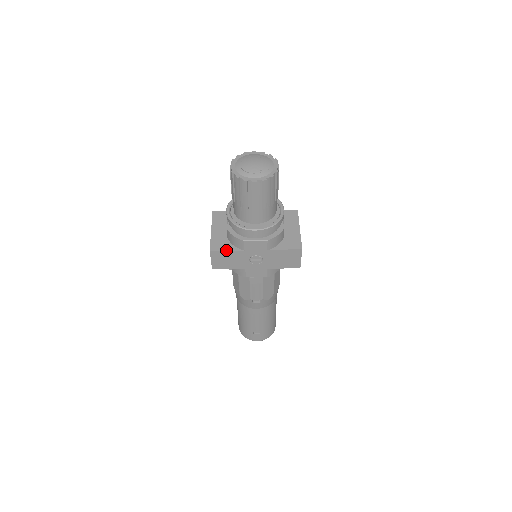
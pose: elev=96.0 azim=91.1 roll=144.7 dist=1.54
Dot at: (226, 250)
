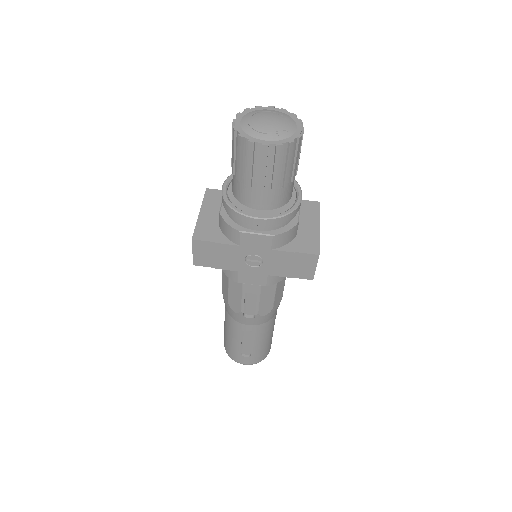
Dot at: (214, 241)
